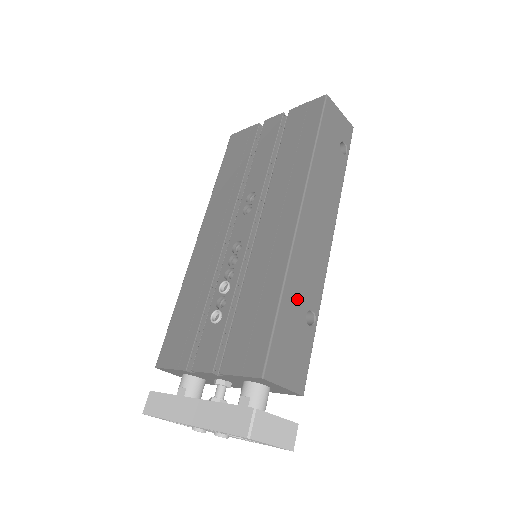
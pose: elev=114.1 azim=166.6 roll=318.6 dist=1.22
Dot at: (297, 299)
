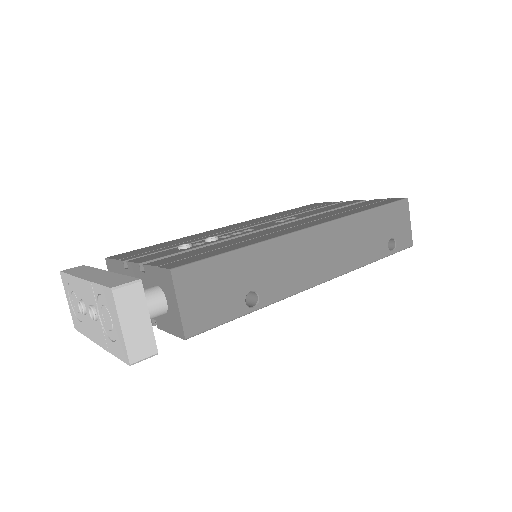
Dot at: (255, 269)
